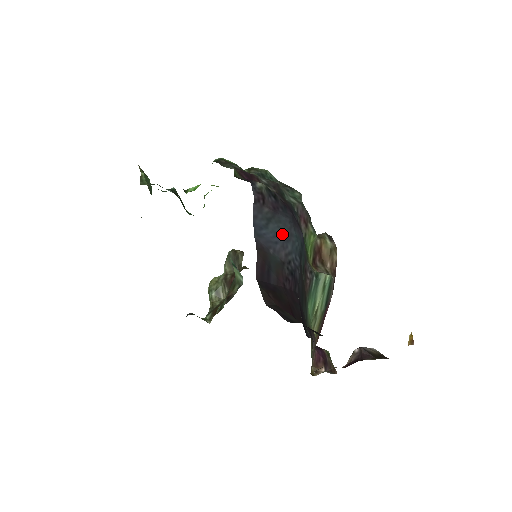
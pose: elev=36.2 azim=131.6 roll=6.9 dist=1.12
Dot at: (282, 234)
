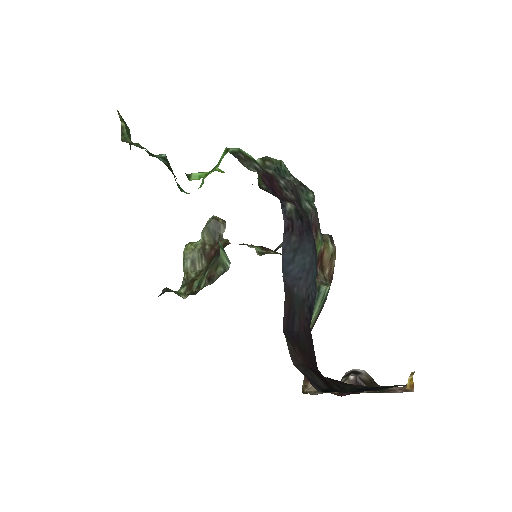
Dot at: (306, 266)
